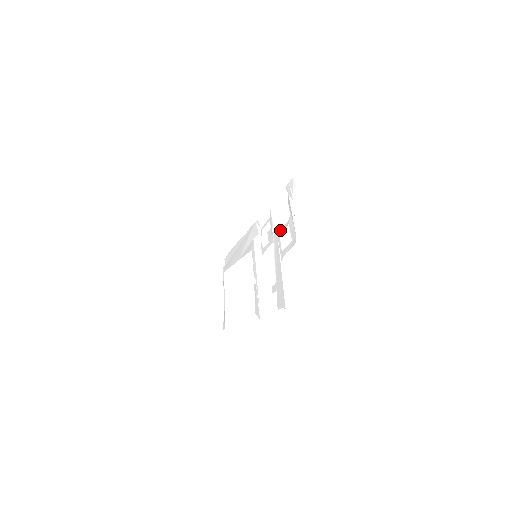
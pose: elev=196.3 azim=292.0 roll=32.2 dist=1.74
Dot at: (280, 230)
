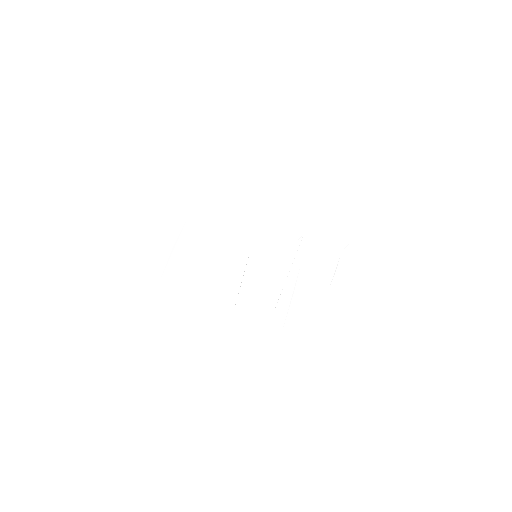
Dot at: (308, 264)
